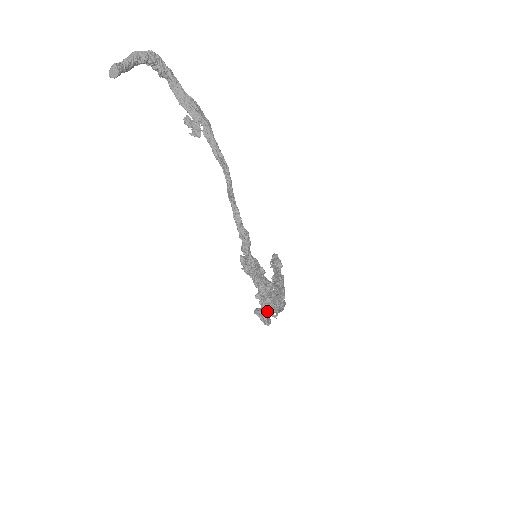
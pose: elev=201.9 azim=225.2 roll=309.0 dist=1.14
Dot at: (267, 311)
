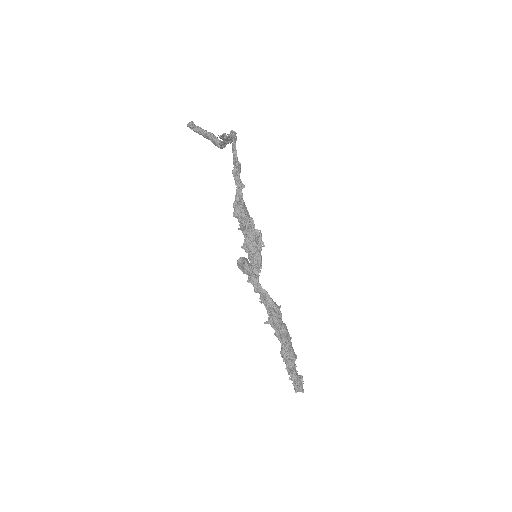
Dot at: (251, 266)
